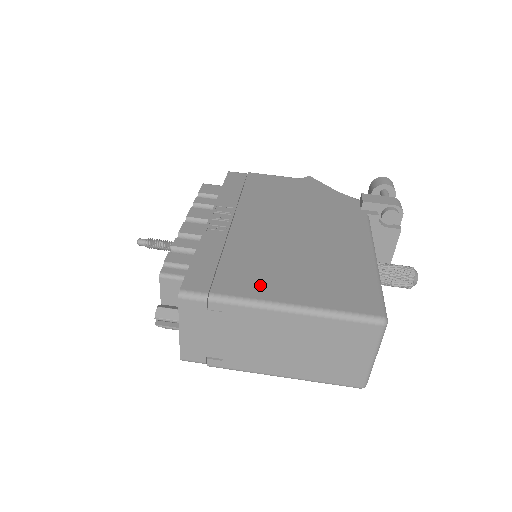
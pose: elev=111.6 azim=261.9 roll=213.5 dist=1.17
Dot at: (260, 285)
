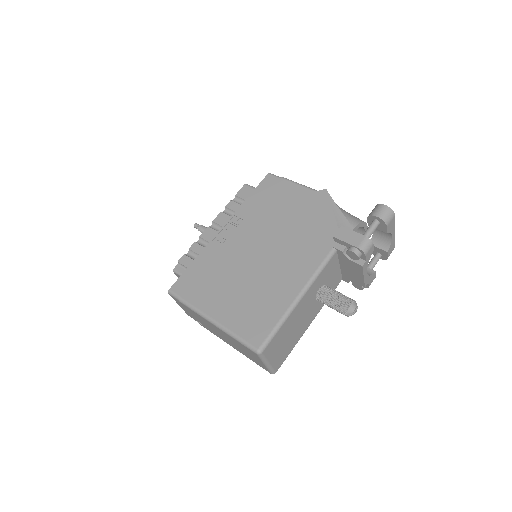
Dot at: (209, 300)
